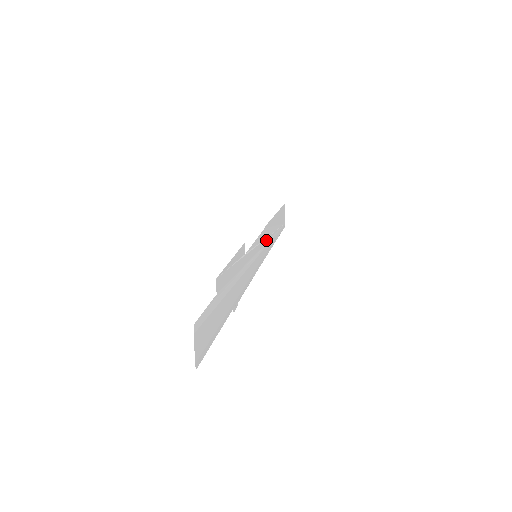
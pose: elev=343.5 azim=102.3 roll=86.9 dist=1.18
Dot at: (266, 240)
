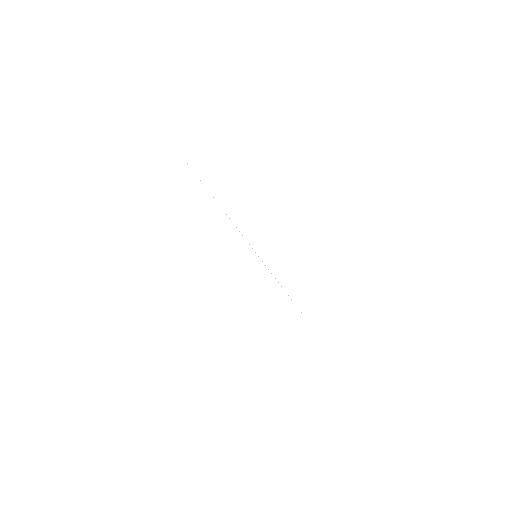
Dot at: occluded
